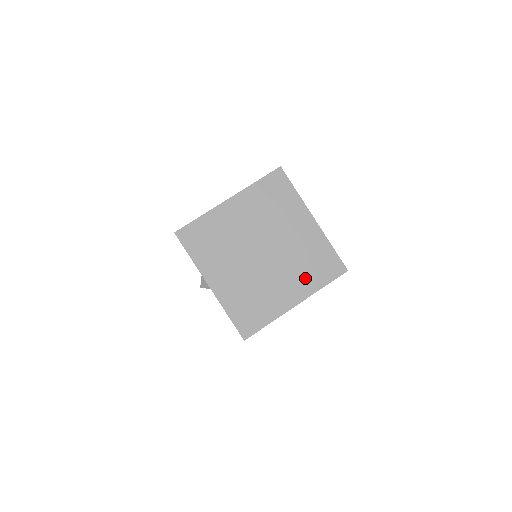
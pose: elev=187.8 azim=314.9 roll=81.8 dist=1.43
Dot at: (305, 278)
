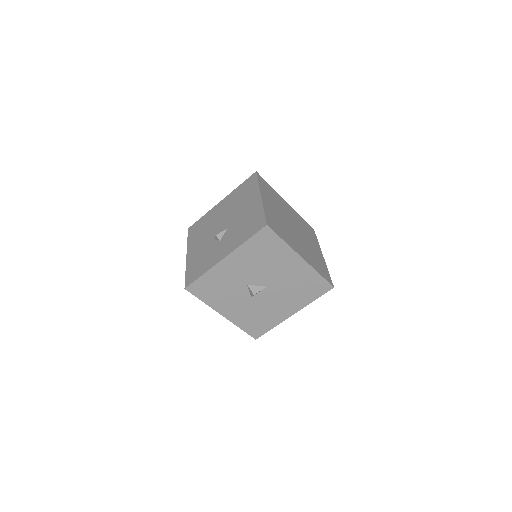
Dot at: (312, 239)
